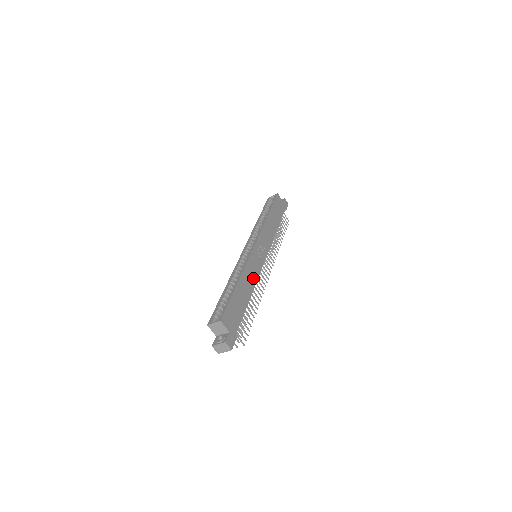
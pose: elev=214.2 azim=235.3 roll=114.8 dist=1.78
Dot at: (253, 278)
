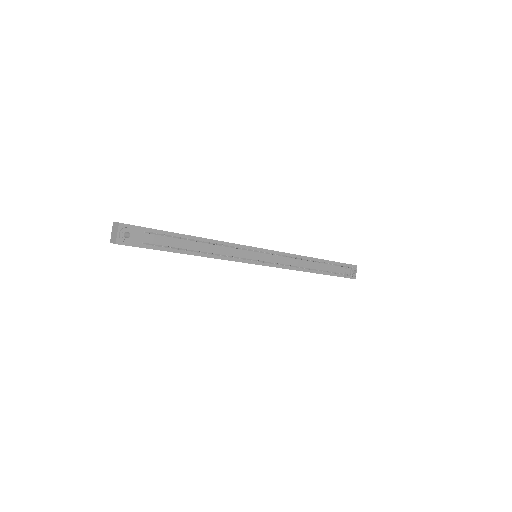
Dot at: occluded
